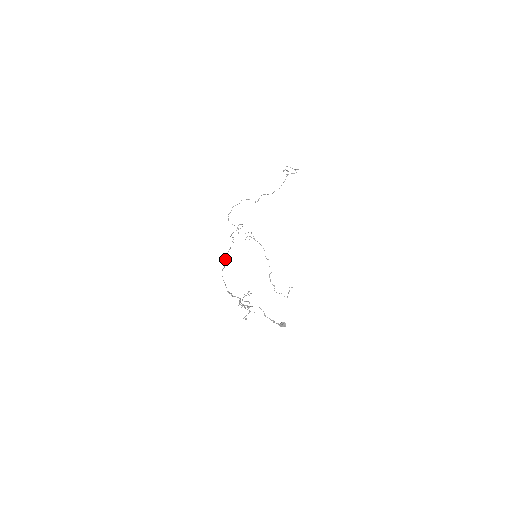
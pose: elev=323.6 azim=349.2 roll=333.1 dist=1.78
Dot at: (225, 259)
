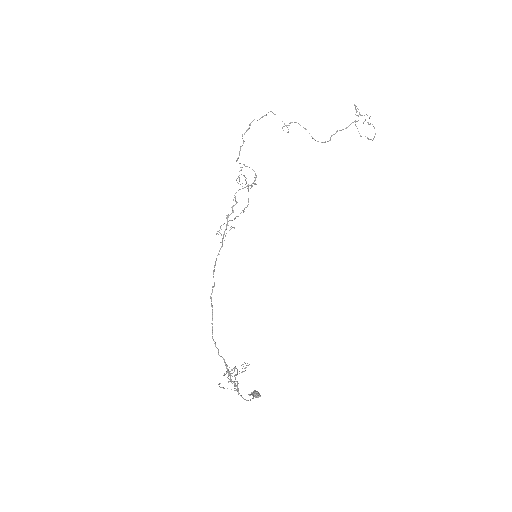
Dot at: occluded
